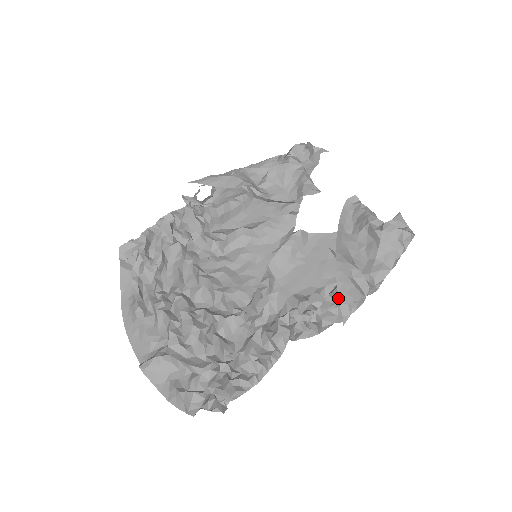
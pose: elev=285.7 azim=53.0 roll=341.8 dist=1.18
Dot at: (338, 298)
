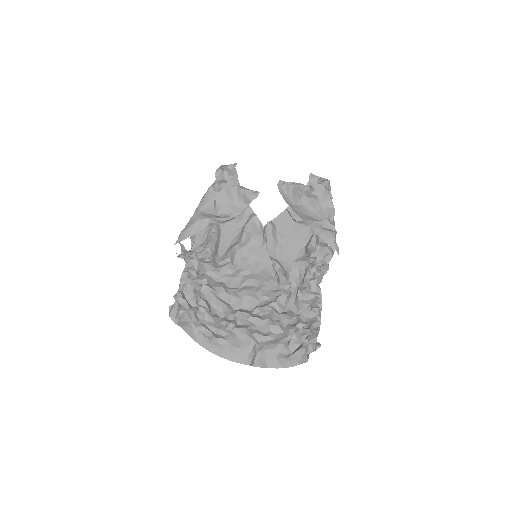
Dot at: (325, 244)
